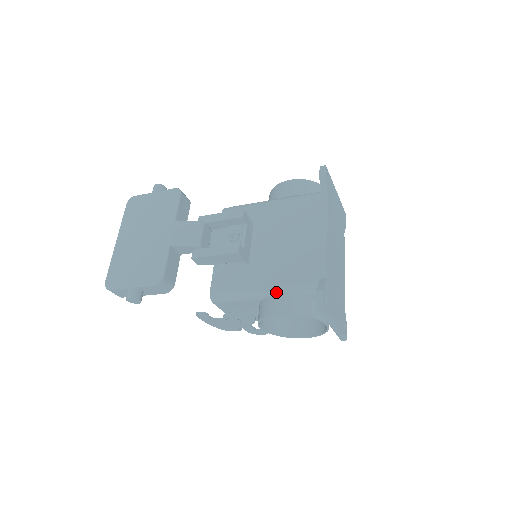
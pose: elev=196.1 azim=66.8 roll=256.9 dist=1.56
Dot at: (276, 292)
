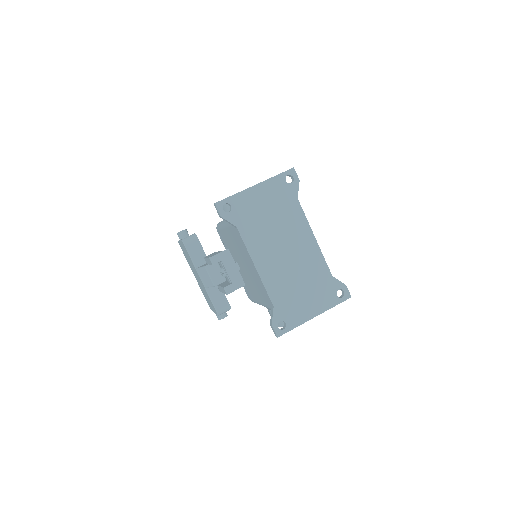
Dot at: occluded
